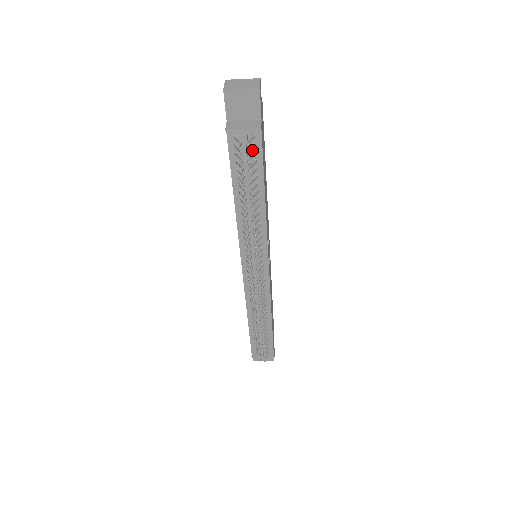
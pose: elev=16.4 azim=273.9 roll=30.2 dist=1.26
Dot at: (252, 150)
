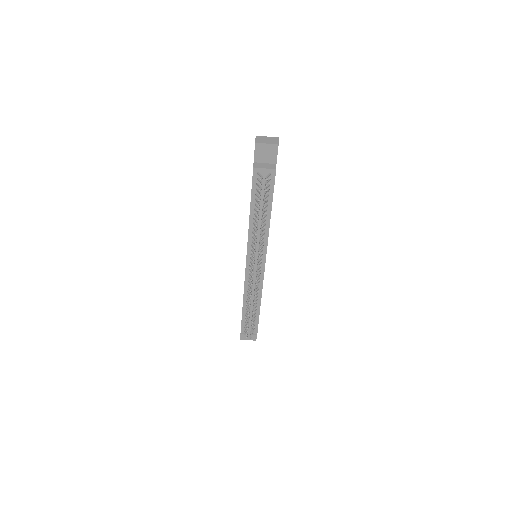
Dot at: (268, 182)
